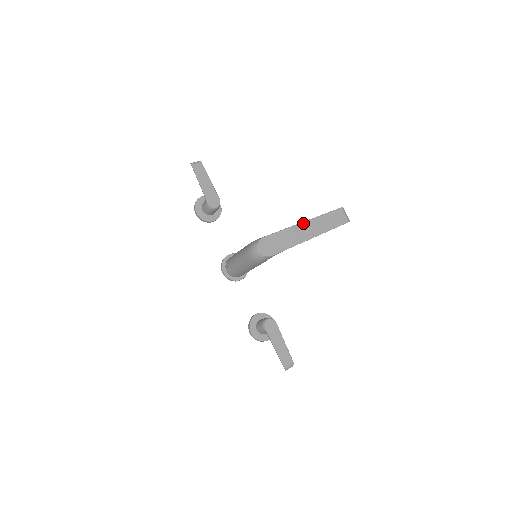
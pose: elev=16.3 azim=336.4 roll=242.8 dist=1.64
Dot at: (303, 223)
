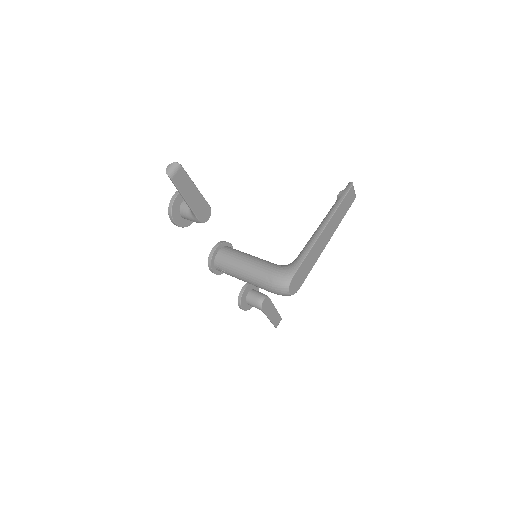
Dot at: (323, 232)
